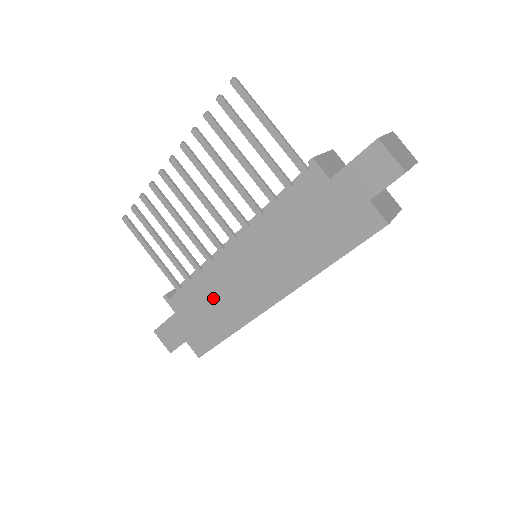
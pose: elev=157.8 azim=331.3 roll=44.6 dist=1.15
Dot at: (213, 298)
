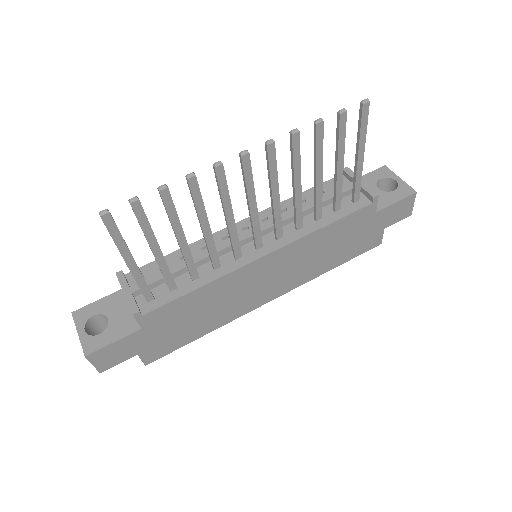
Dot at: (209, 306)
